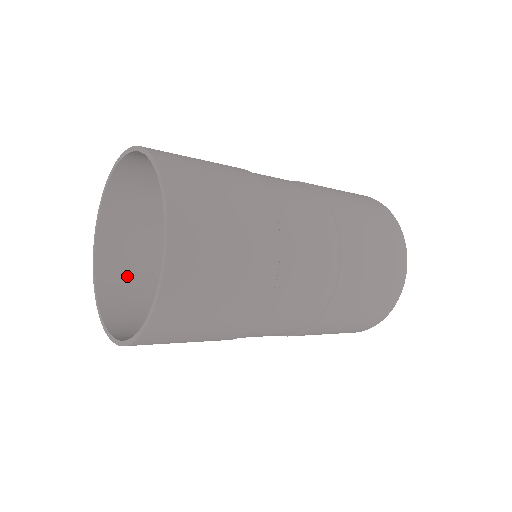
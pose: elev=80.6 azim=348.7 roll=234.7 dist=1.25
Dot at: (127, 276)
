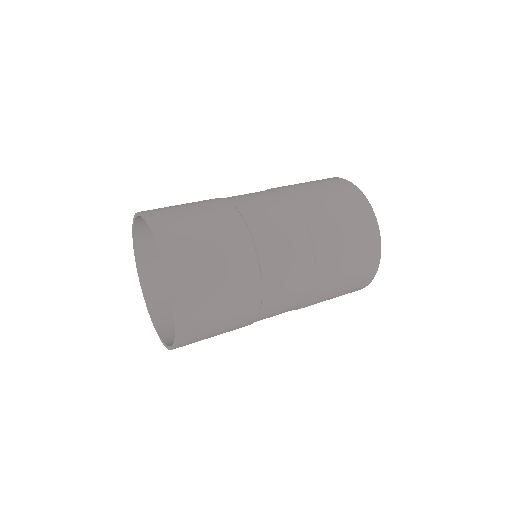
Dot at: occluded
